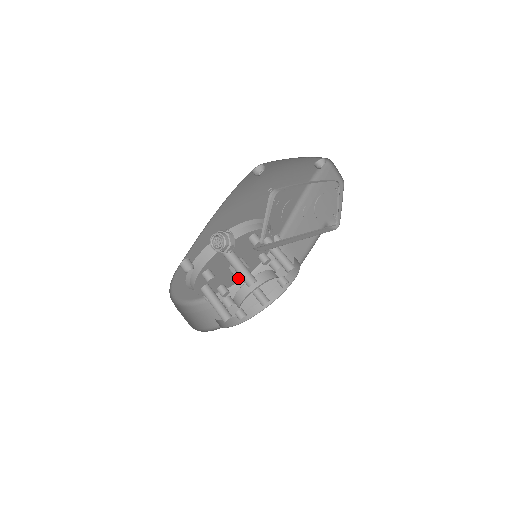
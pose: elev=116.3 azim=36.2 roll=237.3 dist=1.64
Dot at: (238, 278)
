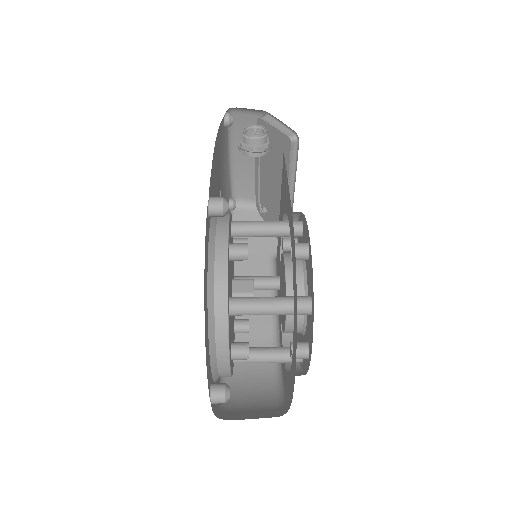
Dot at: occluded
